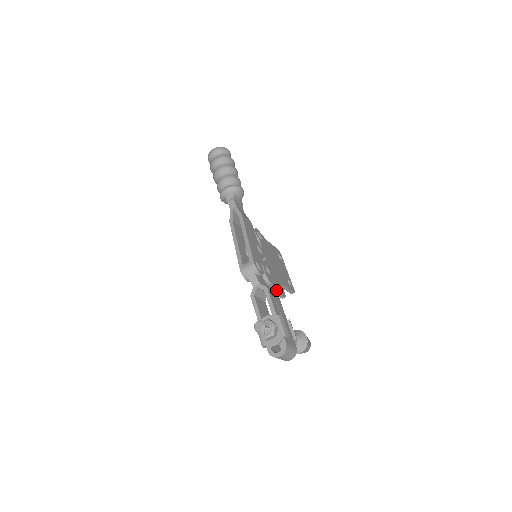
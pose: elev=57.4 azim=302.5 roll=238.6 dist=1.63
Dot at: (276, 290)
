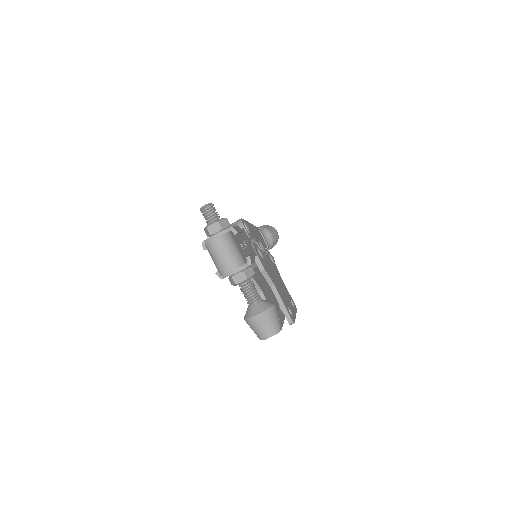
Dot at: occluded
